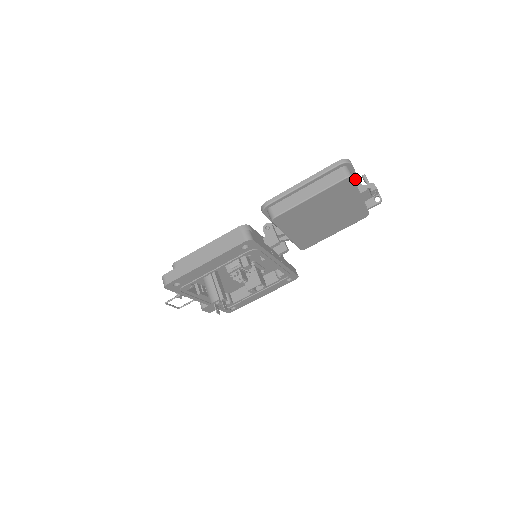
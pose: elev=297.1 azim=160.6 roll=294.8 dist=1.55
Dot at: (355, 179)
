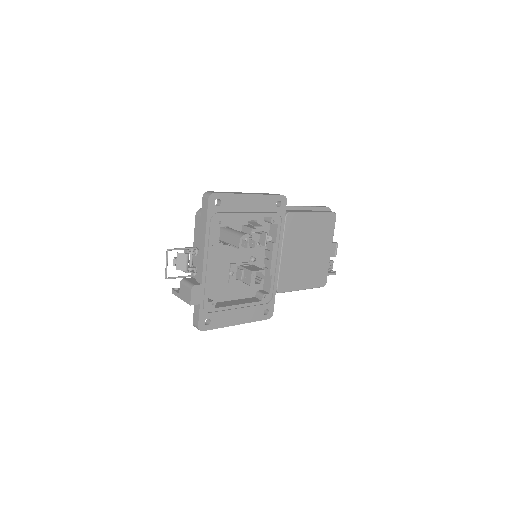
Dot at: occluded
